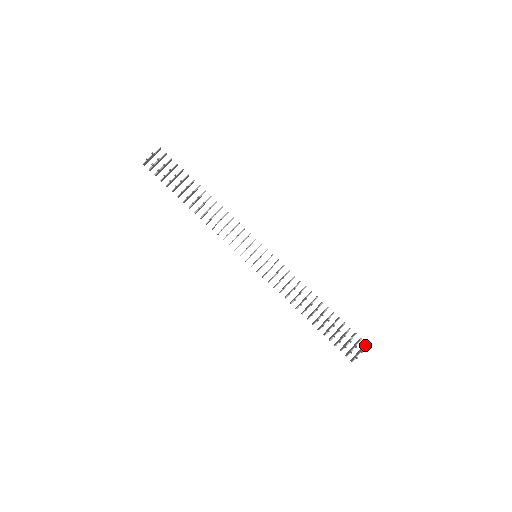
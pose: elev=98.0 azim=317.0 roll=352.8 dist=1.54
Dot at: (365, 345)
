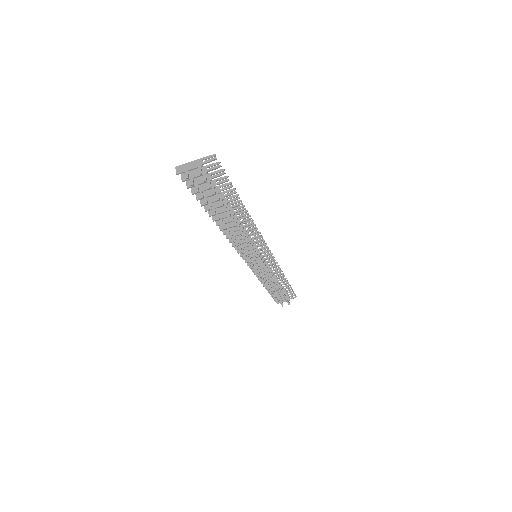
Dot at: occluded
